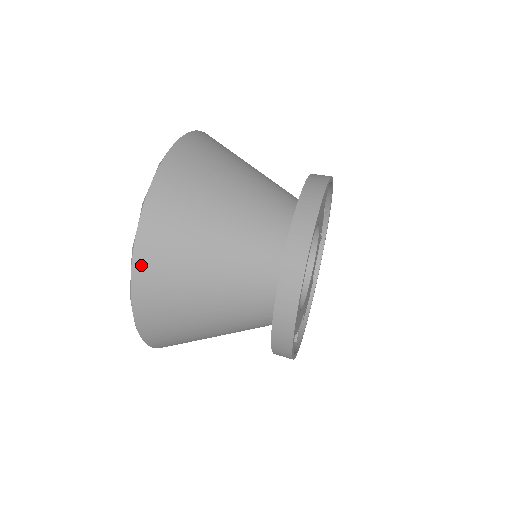
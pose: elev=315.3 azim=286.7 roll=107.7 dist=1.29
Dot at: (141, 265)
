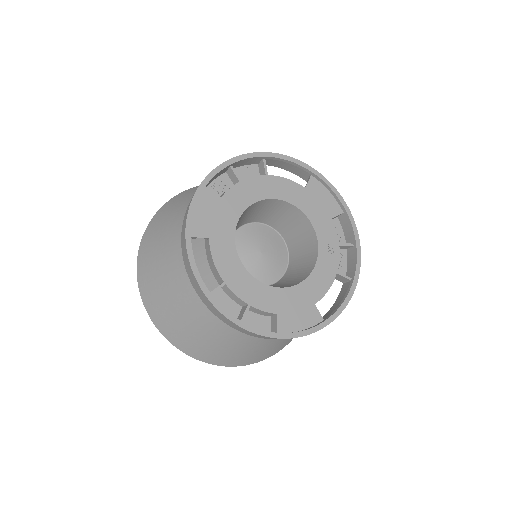
Dot at: (159, 213)
